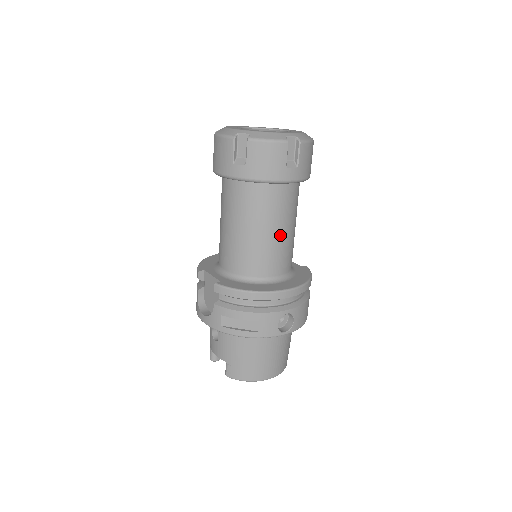
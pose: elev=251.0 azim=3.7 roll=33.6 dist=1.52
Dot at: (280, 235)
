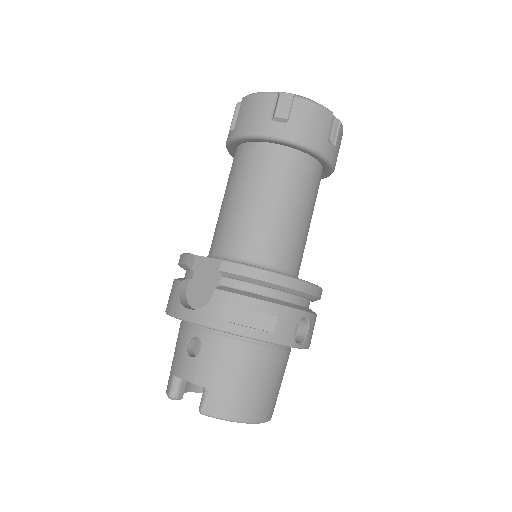
Dot at: (303, 221)
